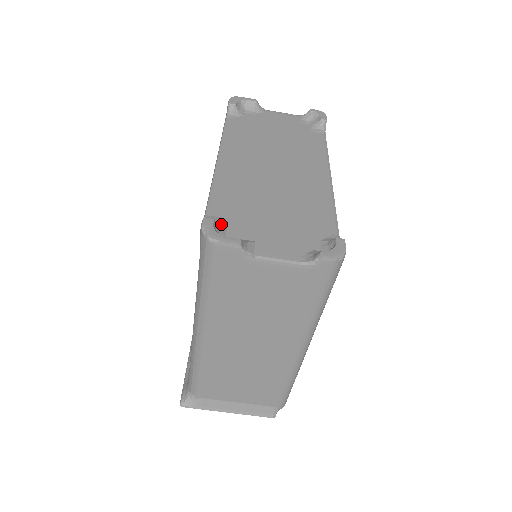
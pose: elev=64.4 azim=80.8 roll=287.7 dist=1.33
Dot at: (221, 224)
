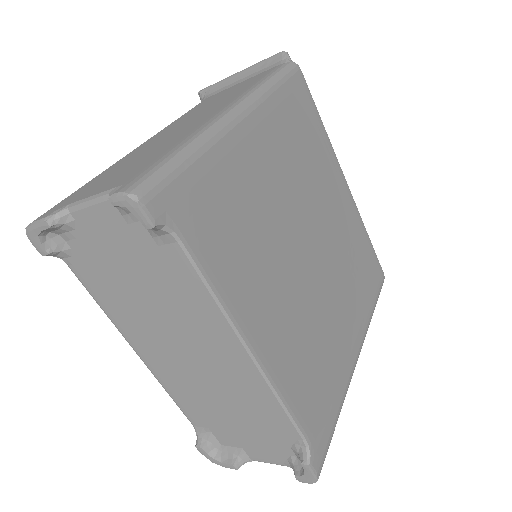
Dot at: (209, 439)
